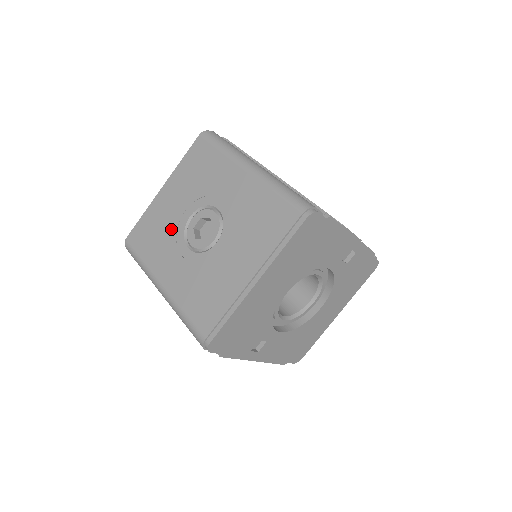
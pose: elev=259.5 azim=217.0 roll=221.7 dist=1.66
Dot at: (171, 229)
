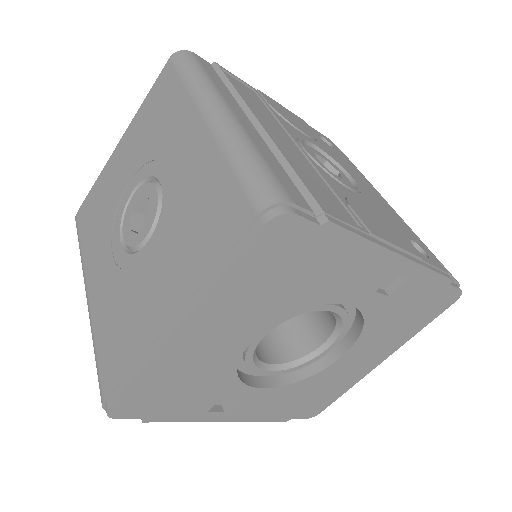
Dot at: (112, 207)
